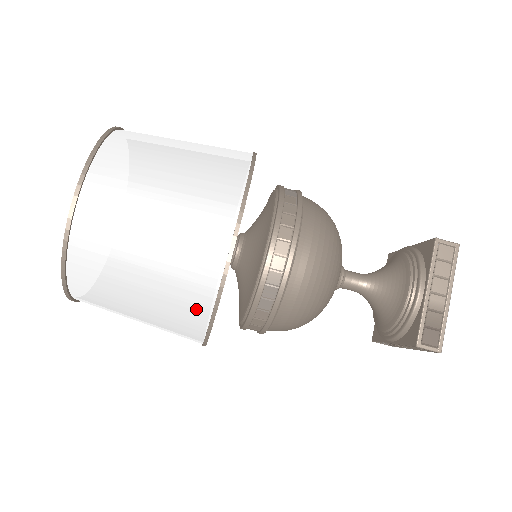
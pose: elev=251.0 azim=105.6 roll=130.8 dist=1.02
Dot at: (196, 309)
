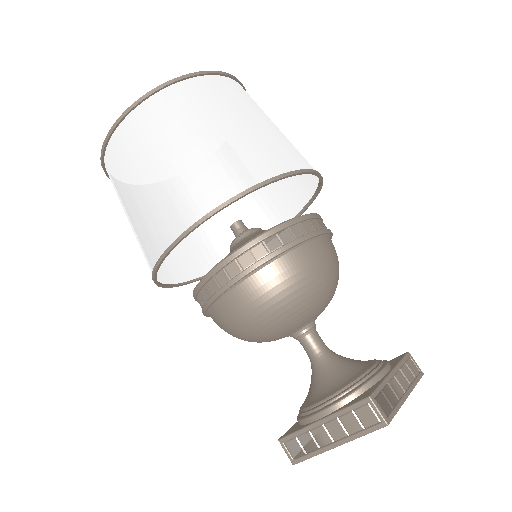
Dot at: (233, 180)
